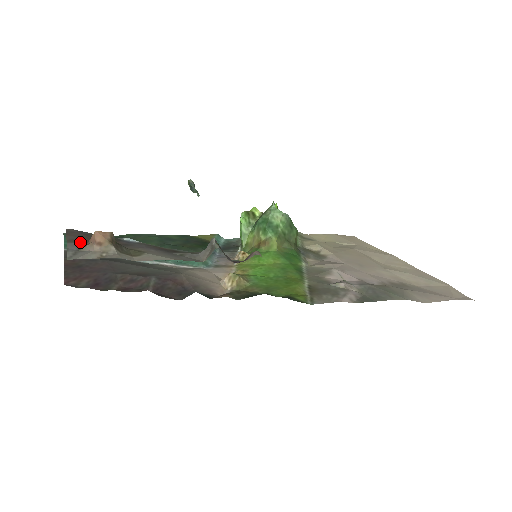
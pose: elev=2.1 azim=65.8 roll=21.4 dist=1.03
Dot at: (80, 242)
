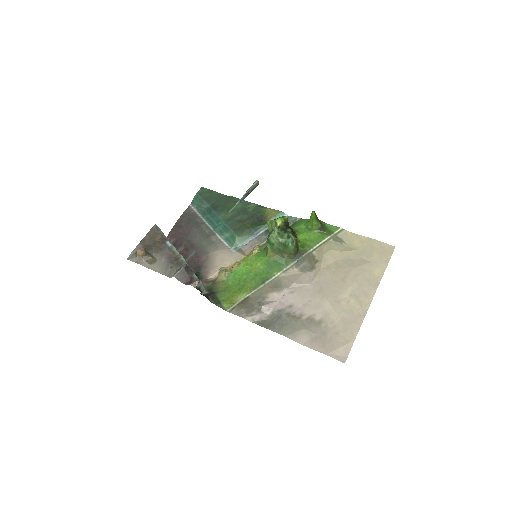
Dot at: (142, 245)
